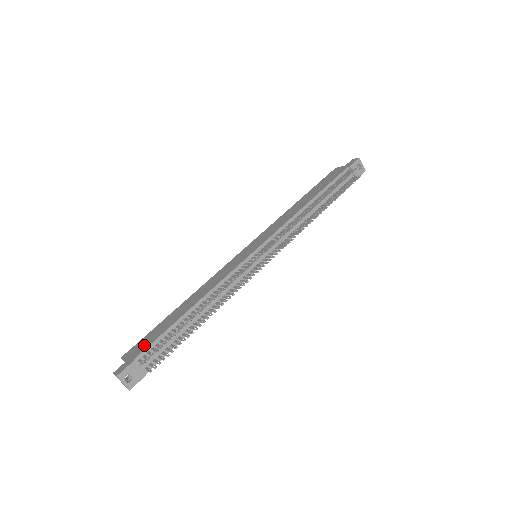
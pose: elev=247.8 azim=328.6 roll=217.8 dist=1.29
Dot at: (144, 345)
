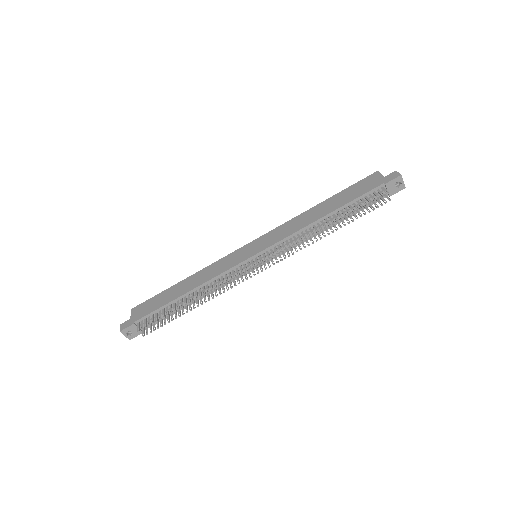
Dot at: (145, 311)
